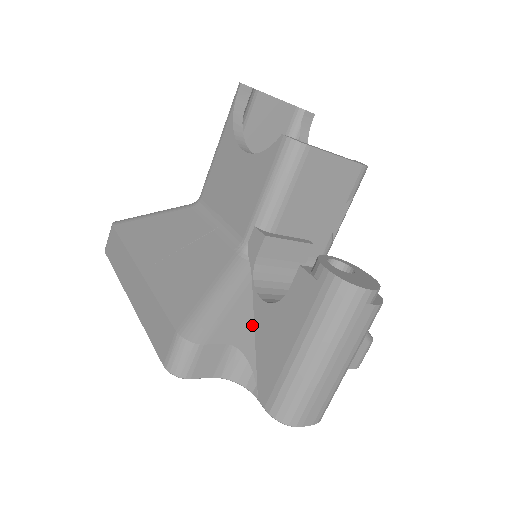
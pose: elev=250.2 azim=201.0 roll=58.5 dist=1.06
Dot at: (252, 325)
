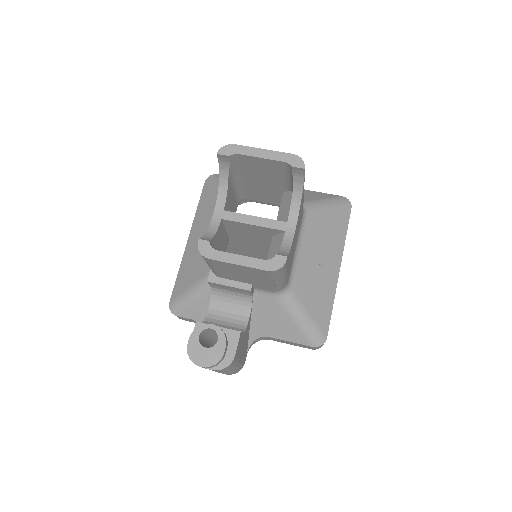
Dot at: occluded
